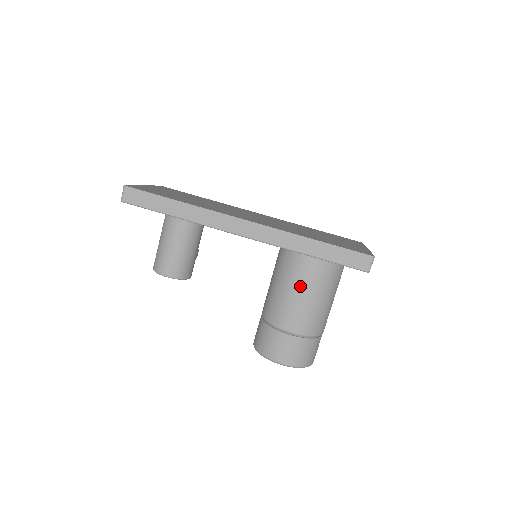
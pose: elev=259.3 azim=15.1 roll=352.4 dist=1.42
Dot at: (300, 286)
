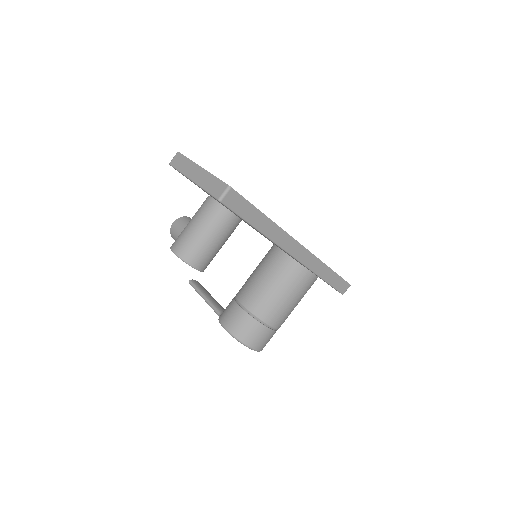
Dot at: (295, 295)
